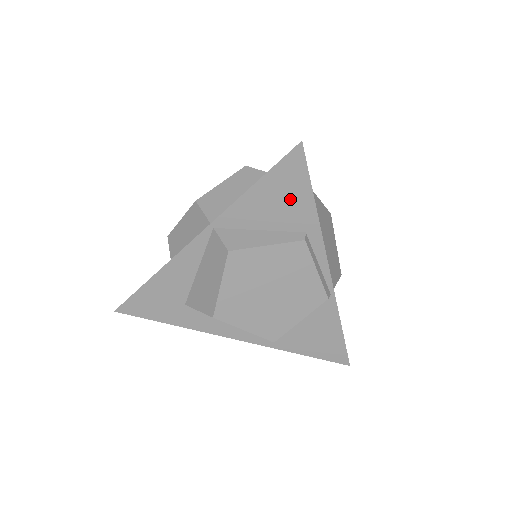
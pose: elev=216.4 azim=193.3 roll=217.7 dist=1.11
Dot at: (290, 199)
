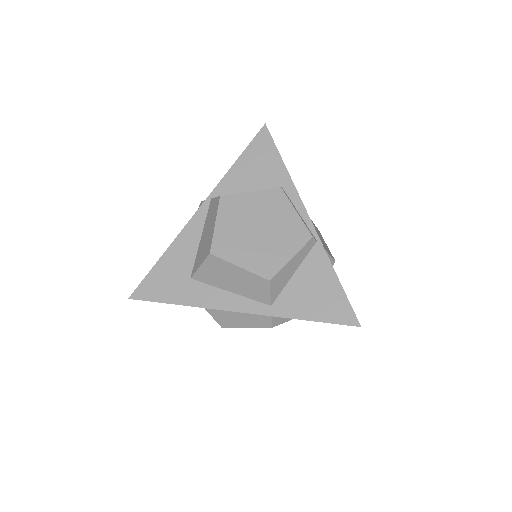
Dot at: (265, 164)
